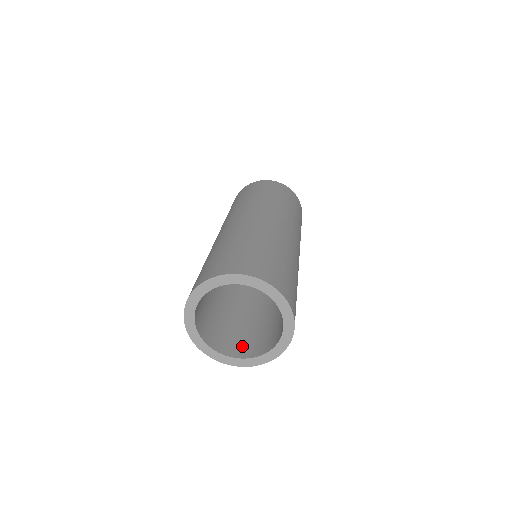
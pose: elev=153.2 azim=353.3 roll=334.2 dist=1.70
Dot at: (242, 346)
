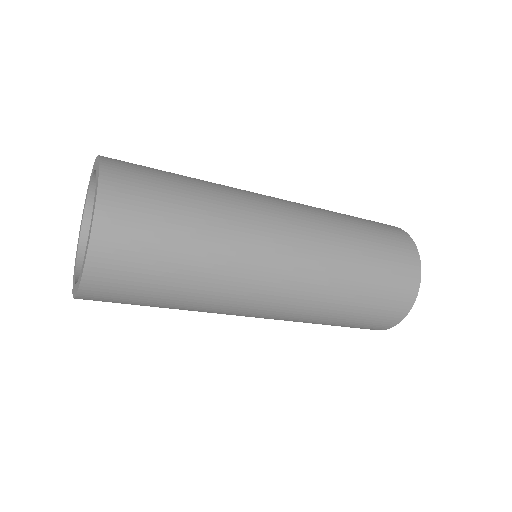
Dot at: occluded
